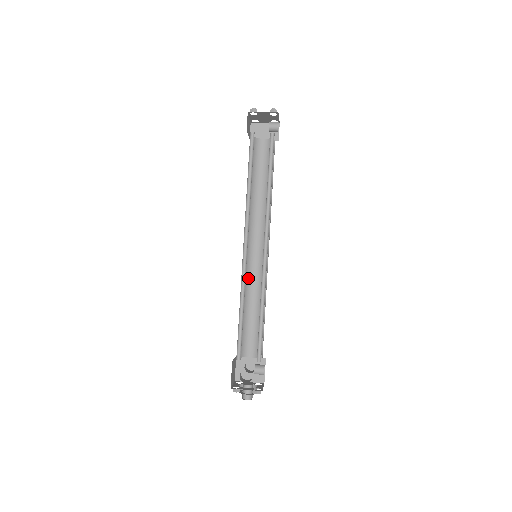
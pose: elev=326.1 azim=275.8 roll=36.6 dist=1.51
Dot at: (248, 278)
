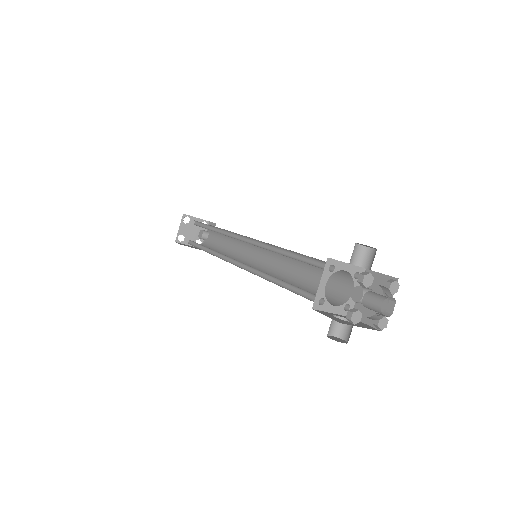
Dot at: (259, 270)
